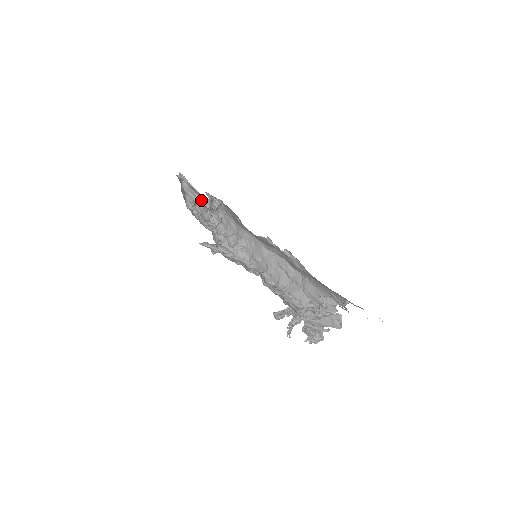
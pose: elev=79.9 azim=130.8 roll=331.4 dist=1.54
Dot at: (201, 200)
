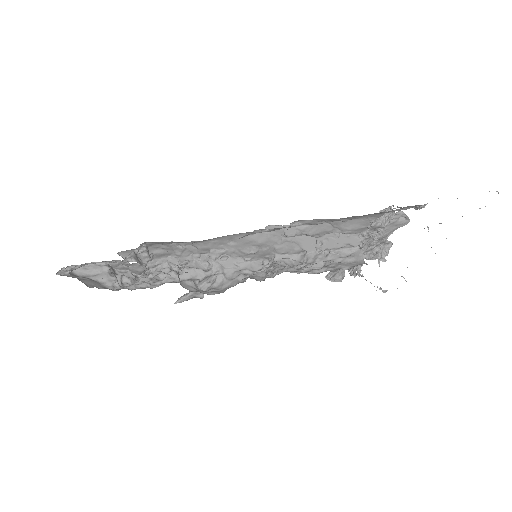
Dot at: (114, 261)
